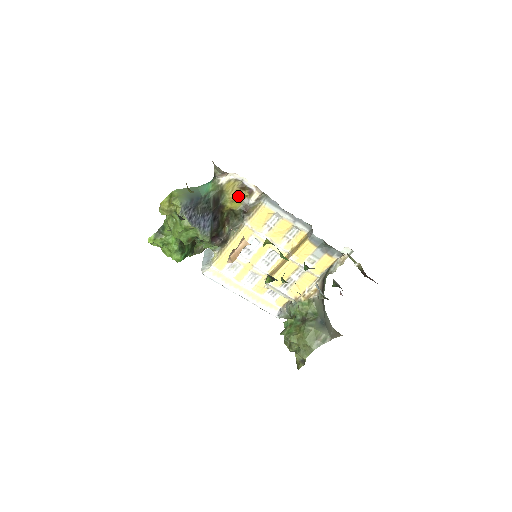
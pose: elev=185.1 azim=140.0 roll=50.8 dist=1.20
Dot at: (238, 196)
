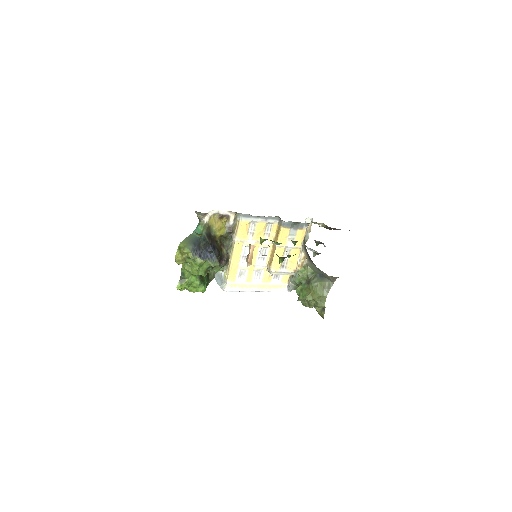
Dot at: (221, 224)
